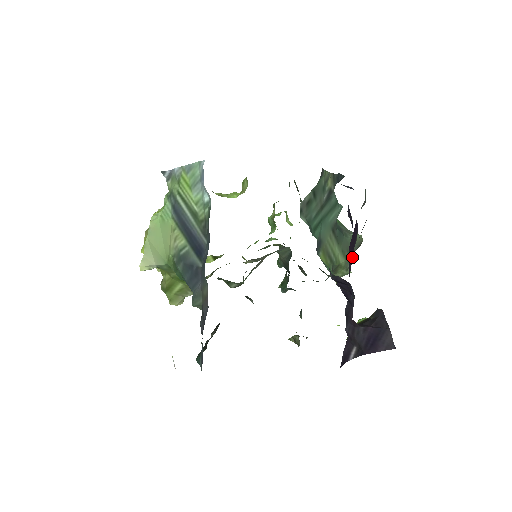
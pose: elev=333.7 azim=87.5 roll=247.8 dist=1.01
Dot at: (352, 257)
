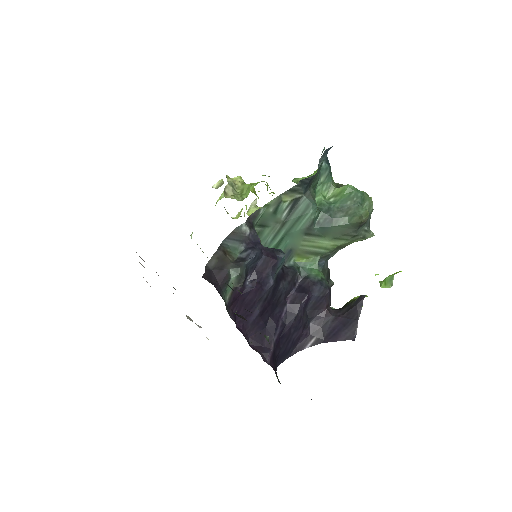
Dot at: (257, 309)
